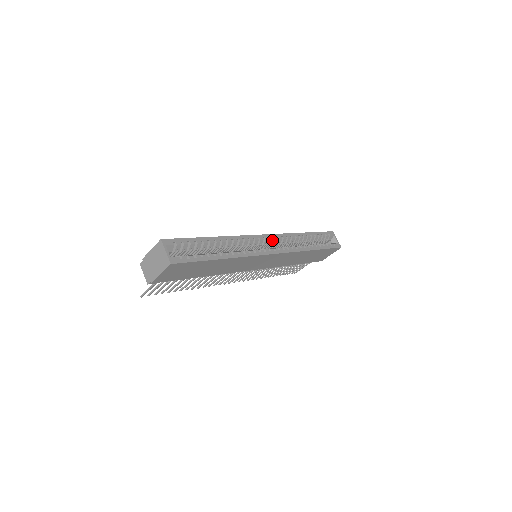
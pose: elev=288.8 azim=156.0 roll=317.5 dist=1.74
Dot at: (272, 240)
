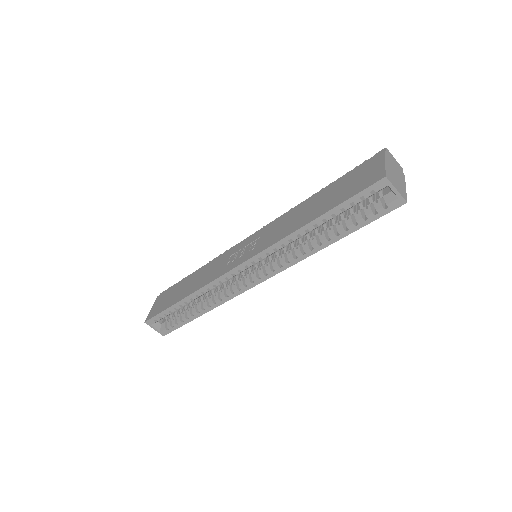
Dot at: (253, 264)
